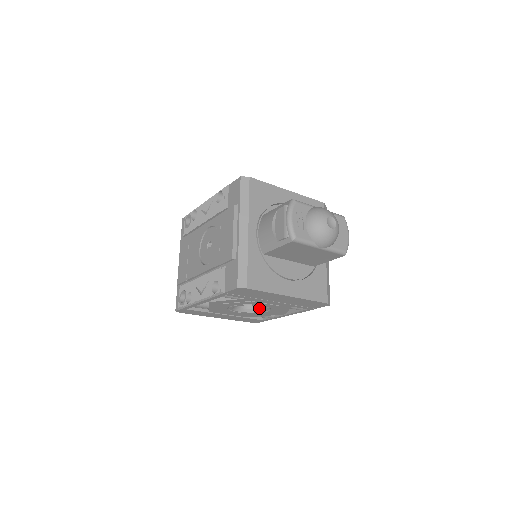
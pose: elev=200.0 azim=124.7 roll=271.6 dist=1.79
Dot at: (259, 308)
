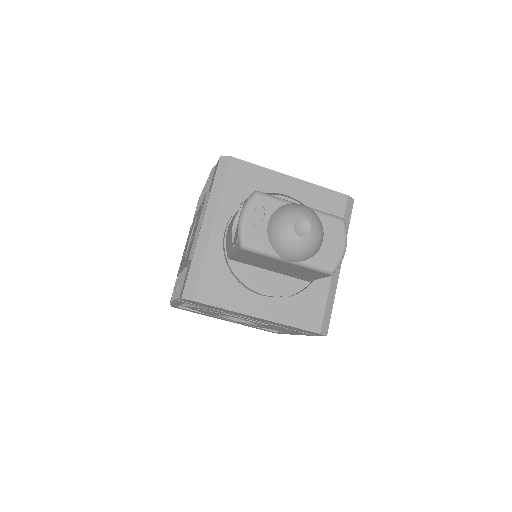
Dot at: occluded
